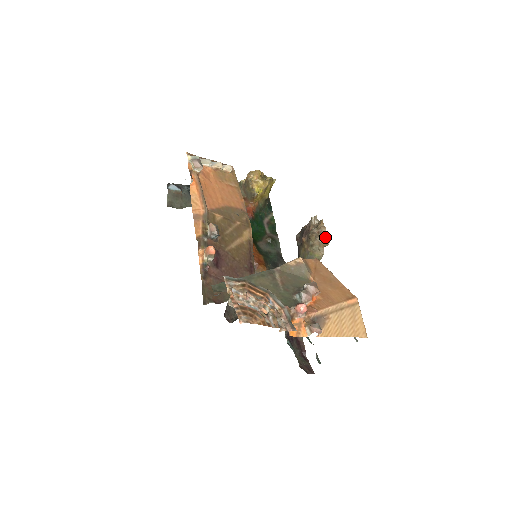
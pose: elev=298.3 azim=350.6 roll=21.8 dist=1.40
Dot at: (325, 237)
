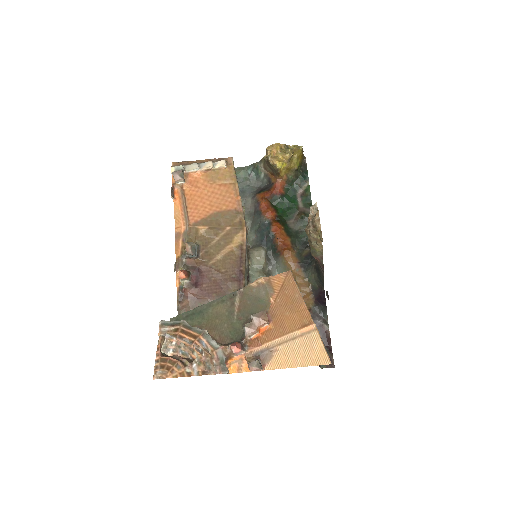
Dot at: (319, 232)
